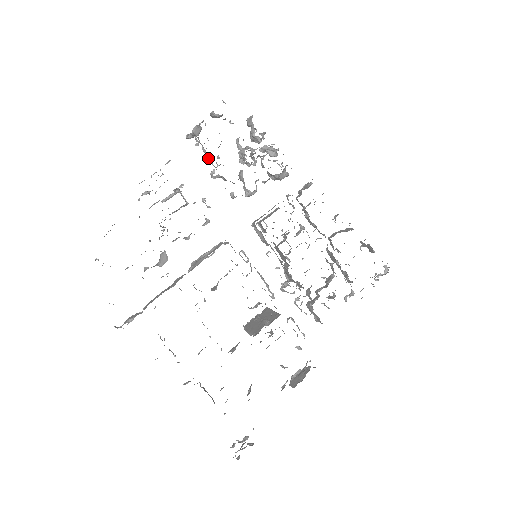
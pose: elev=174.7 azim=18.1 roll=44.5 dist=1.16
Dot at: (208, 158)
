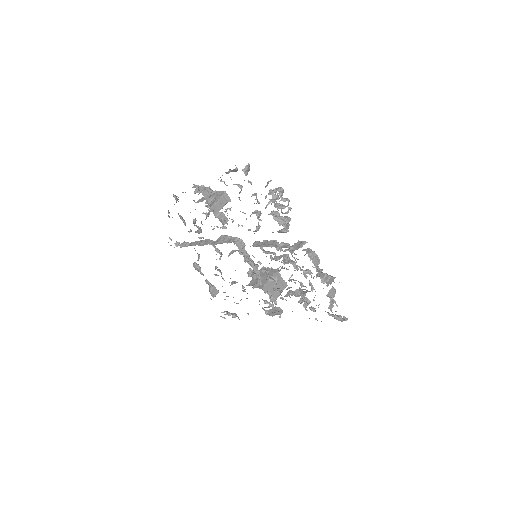
Dot at: occluded
